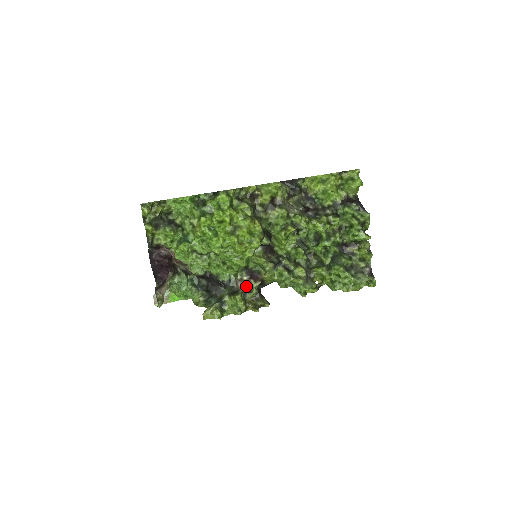
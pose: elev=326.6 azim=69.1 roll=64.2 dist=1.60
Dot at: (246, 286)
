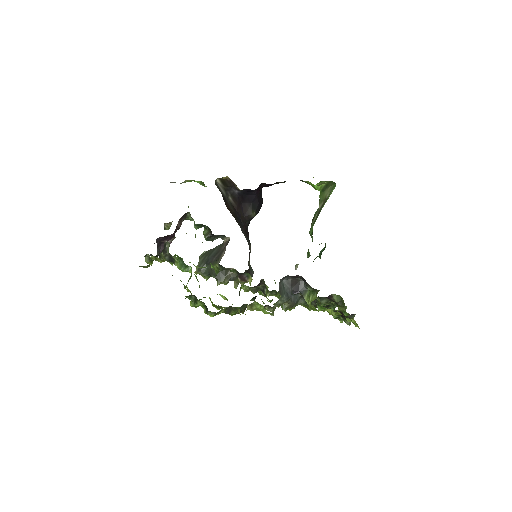
Dot at: (236, 270)
